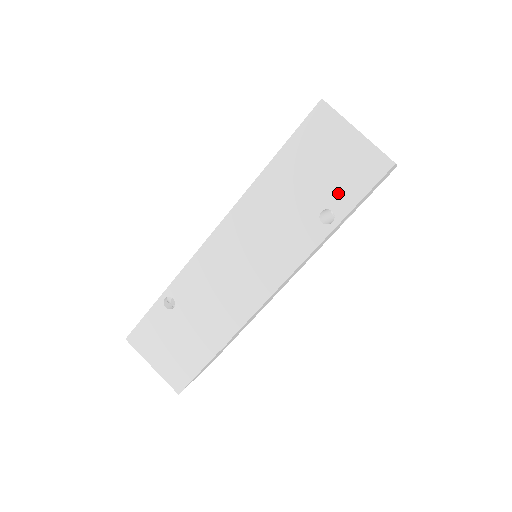
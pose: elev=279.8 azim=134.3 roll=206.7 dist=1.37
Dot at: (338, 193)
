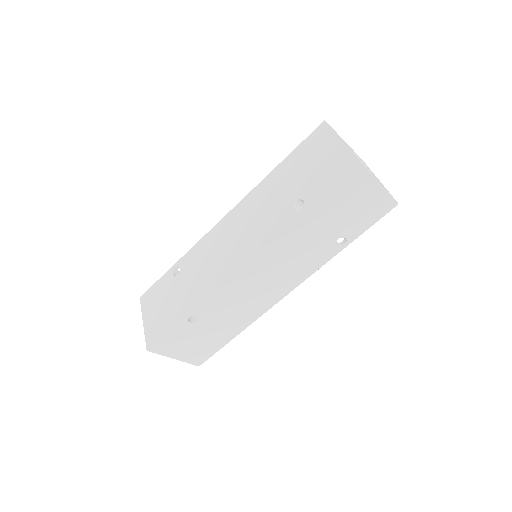
Dot at: (312, 187)
